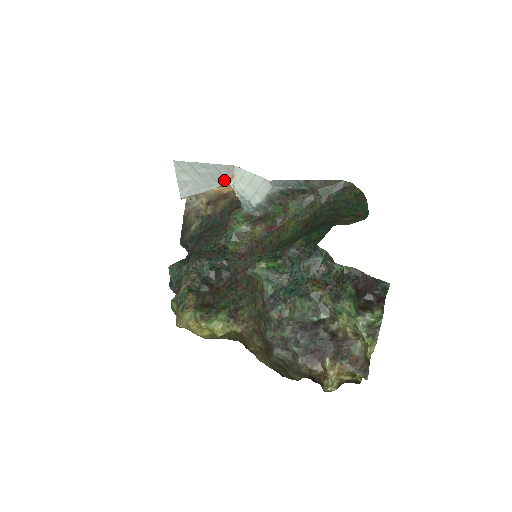
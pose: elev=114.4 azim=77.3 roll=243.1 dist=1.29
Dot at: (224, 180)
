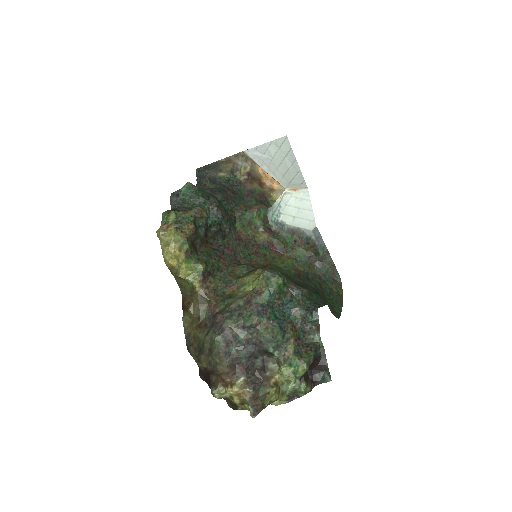
Dot at: (287, 183)
